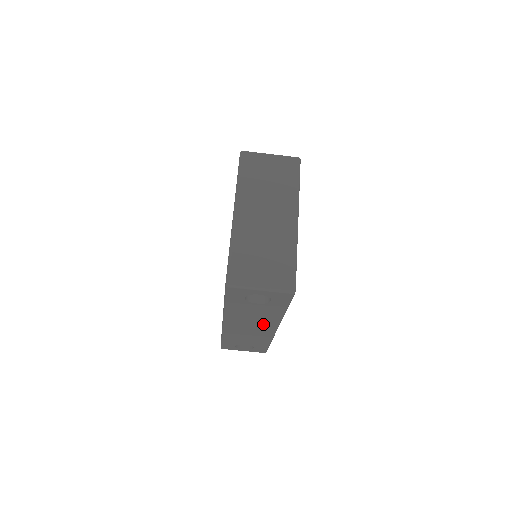
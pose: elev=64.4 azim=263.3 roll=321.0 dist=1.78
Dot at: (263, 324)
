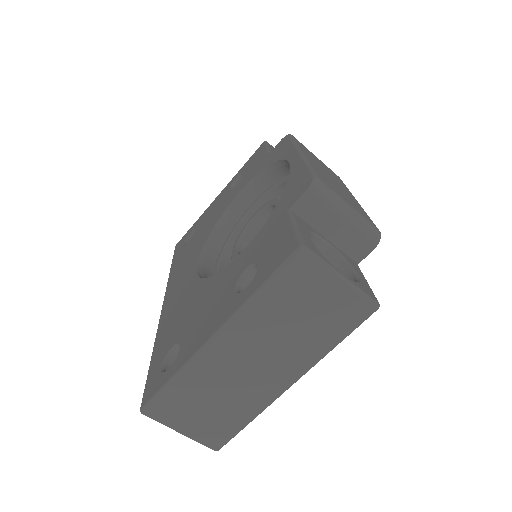
Dot at: occluded
